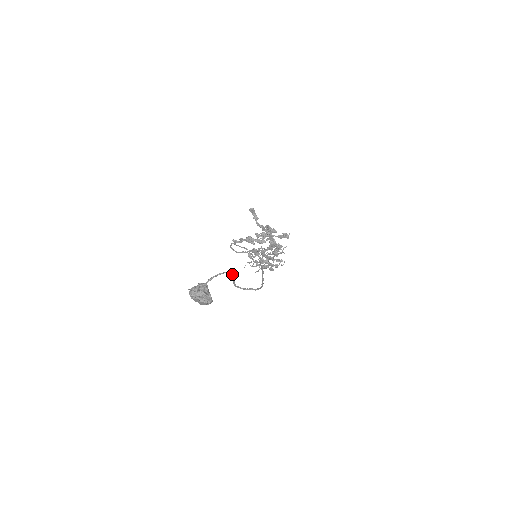
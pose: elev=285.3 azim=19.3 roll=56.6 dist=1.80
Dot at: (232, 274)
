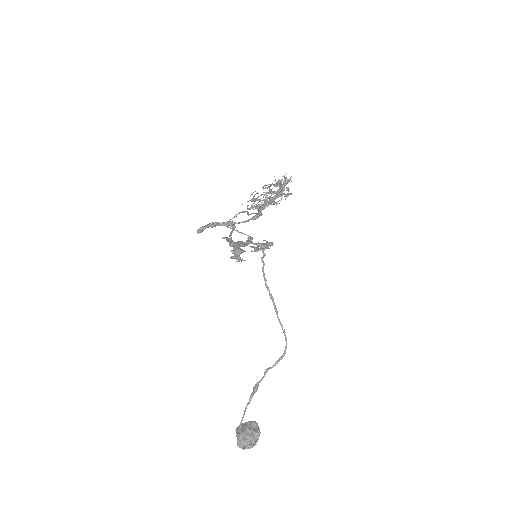
Dot at: (250, 396)
